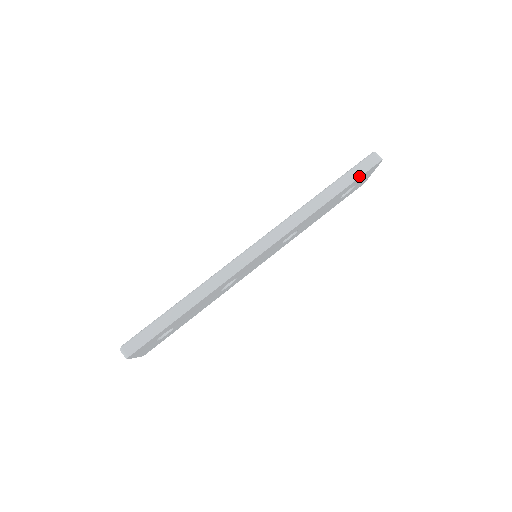
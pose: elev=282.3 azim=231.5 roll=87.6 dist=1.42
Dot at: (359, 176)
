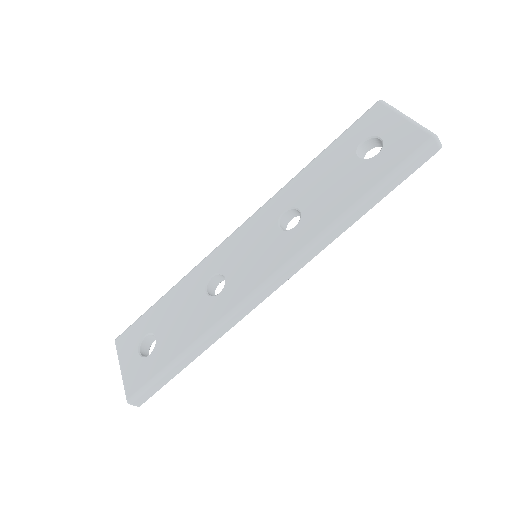
Dot at: (408, 176)
